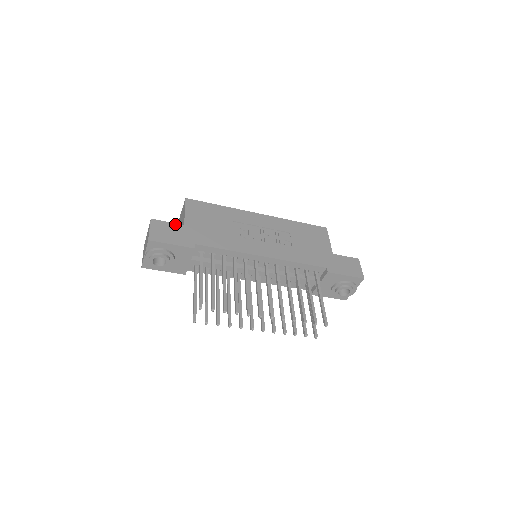
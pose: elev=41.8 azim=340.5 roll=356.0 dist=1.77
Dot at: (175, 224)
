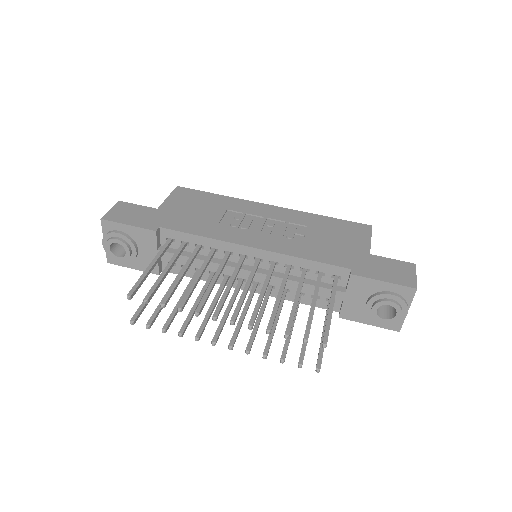
Dot at: (146, 207)
